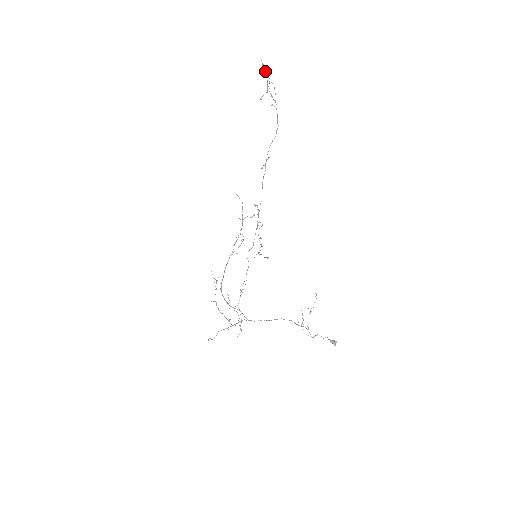
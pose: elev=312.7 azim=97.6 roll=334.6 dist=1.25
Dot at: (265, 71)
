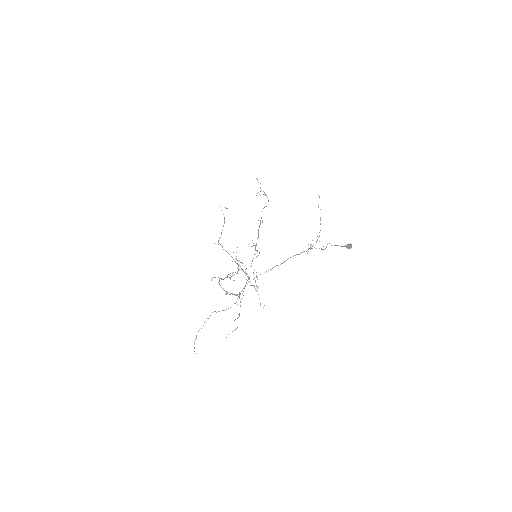
Dot at: occluded
